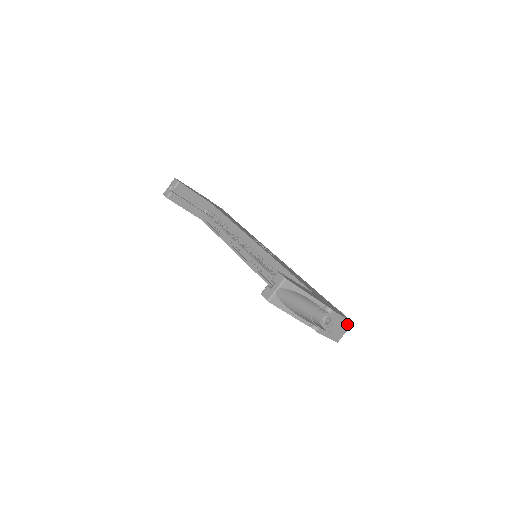
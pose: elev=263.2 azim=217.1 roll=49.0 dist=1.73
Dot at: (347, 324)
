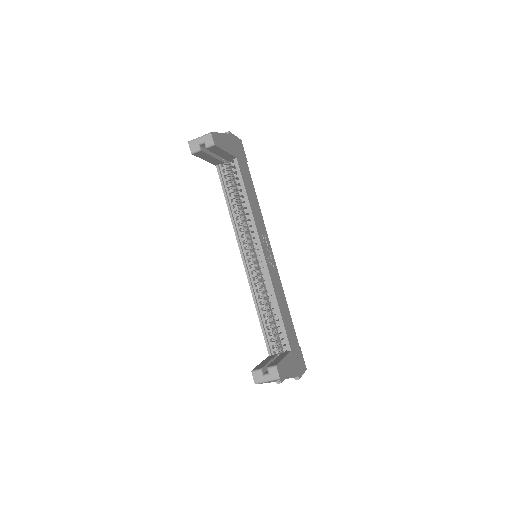
Dot at: occluded
